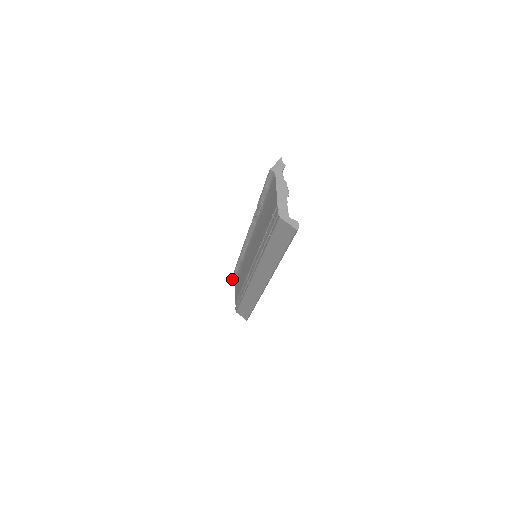
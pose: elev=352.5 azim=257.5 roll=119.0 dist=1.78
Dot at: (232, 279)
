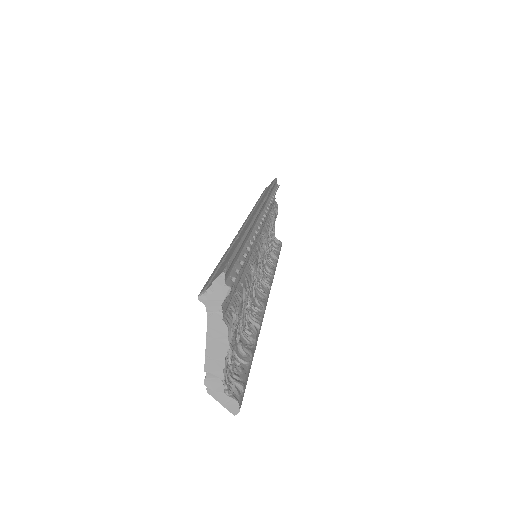
Dot at: occluded
